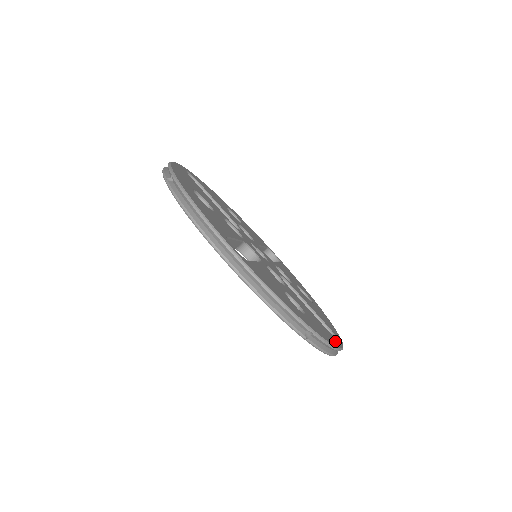
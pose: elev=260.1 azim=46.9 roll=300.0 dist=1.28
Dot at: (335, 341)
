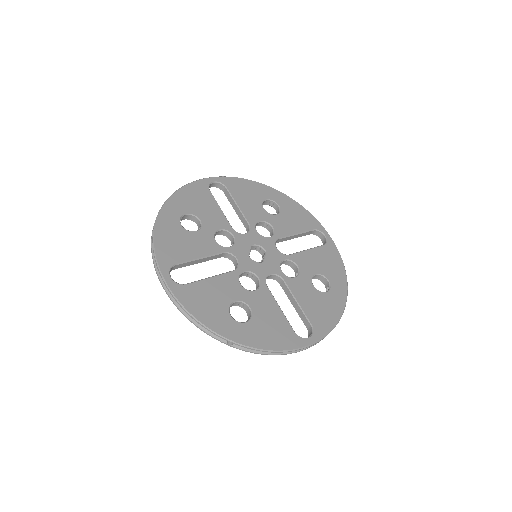
Dot at: (334, 252)
